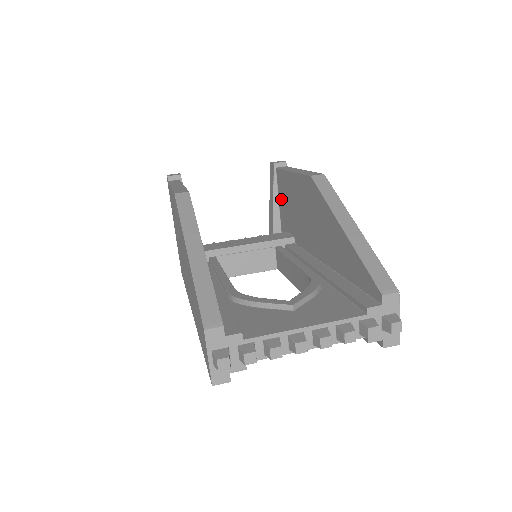
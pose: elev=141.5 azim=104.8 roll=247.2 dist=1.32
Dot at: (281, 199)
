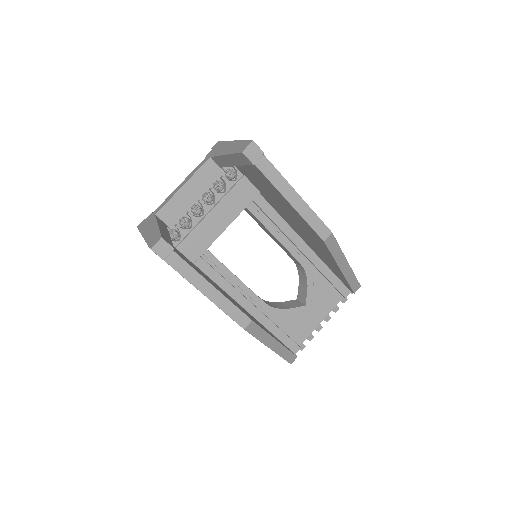
Dot at: (249, 170)
